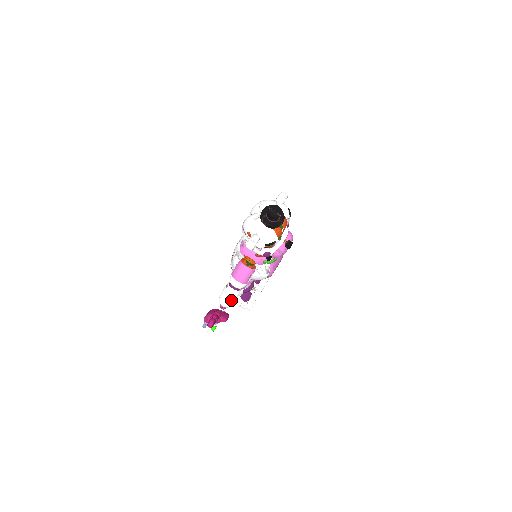
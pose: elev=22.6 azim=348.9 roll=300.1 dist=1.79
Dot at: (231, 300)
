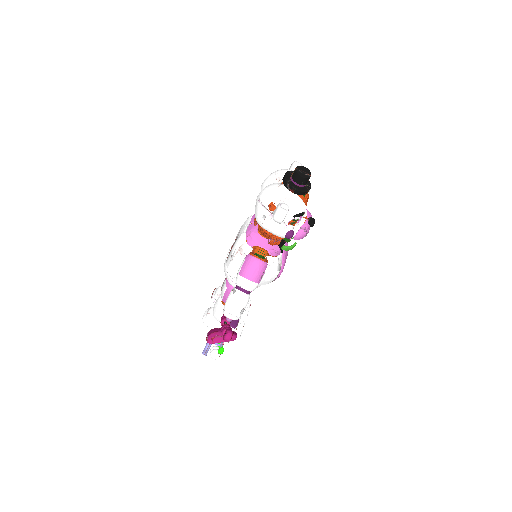
Dot at: (241, 308)
